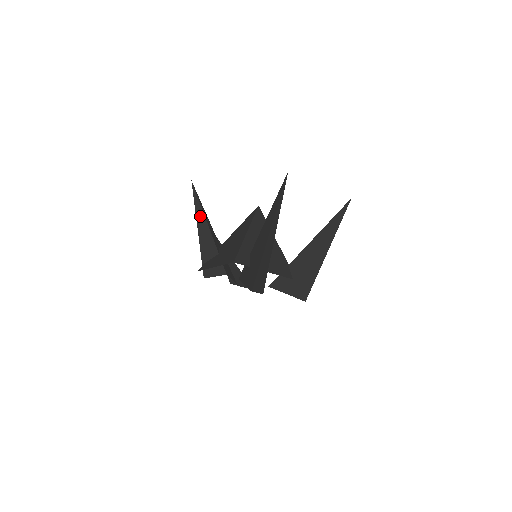
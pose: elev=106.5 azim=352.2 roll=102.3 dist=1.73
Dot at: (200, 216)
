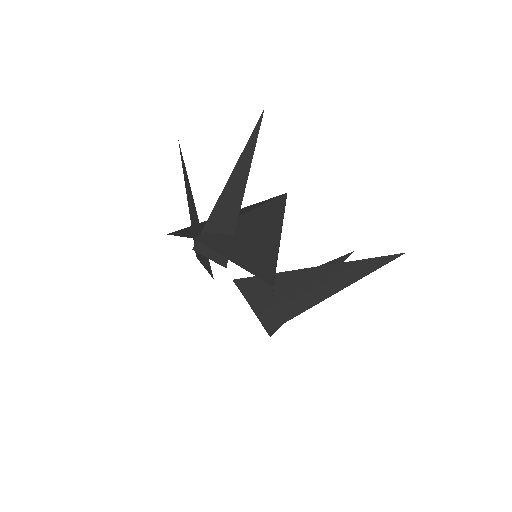
Dot at: (243, 167)
